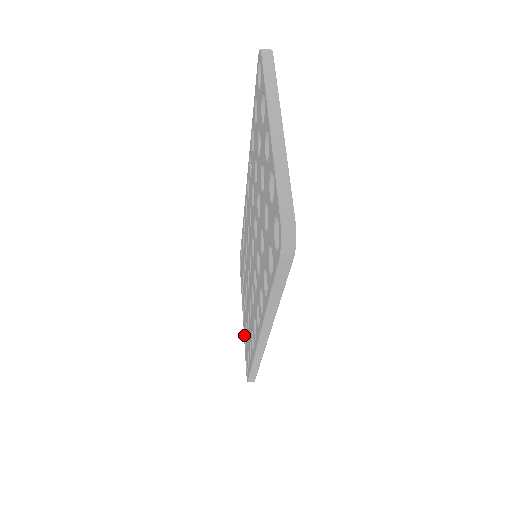
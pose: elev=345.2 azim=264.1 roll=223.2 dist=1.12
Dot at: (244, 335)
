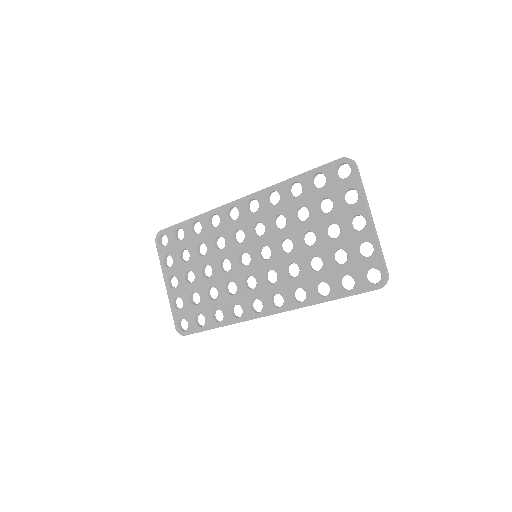
Dot at: (173, 299)
